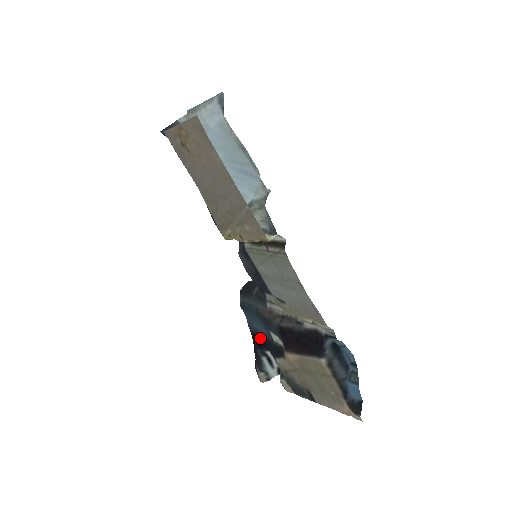
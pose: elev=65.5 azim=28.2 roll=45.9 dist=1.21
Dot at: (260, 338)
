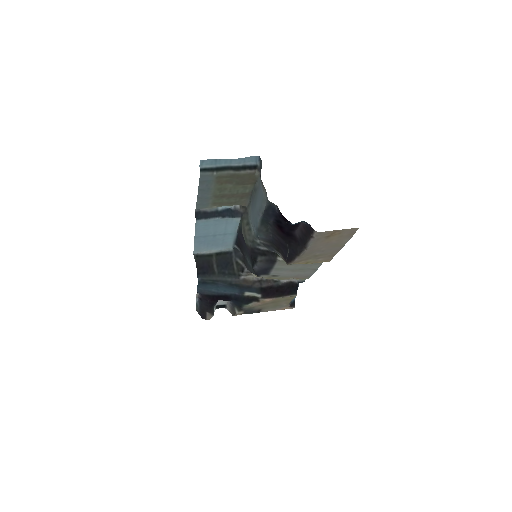
Dot at: (226, 297)
